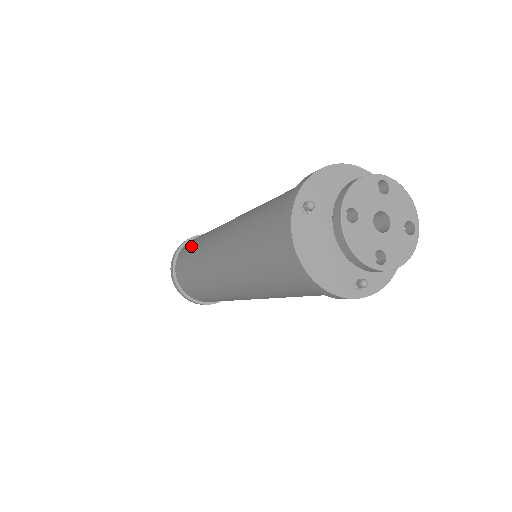
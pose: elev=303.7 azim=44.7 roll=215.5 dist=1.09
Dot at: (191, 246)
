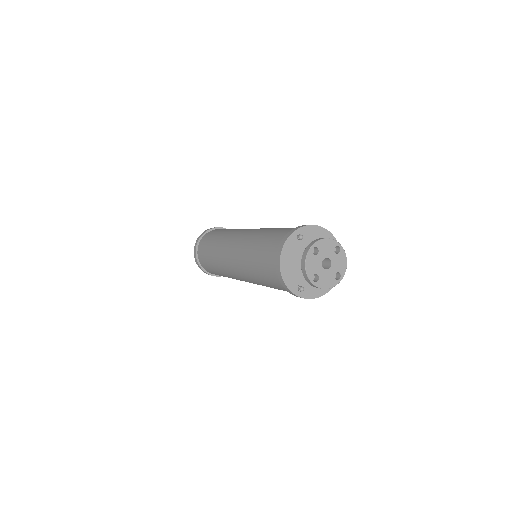
Dot at: (221, 230)
